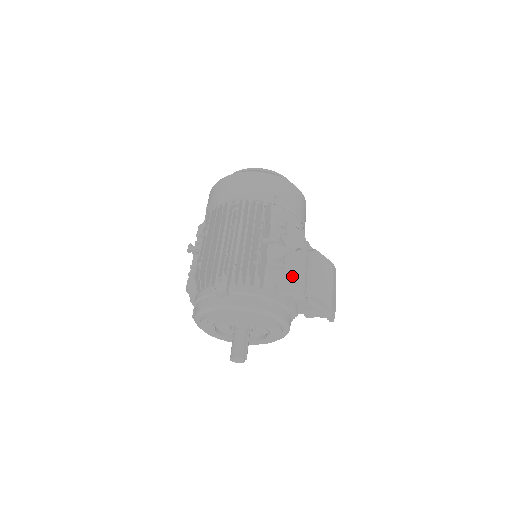
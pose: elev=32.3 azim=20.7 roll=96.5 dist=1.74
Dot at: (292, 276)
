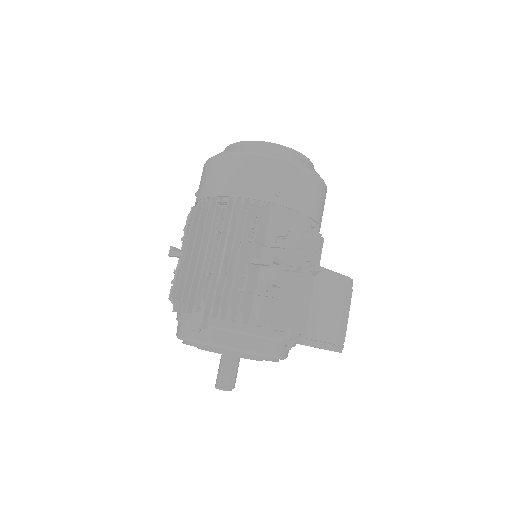
Dot at: (287, 306)
